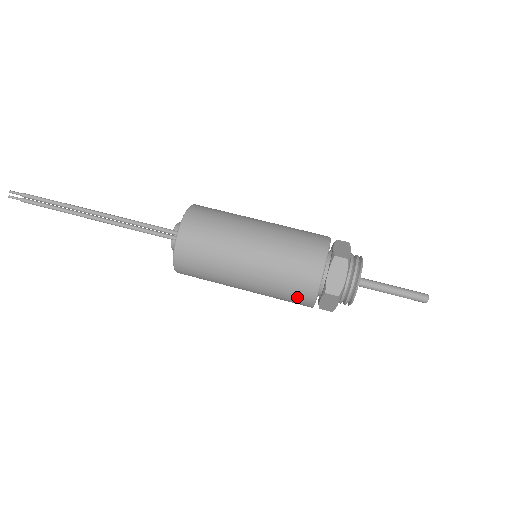
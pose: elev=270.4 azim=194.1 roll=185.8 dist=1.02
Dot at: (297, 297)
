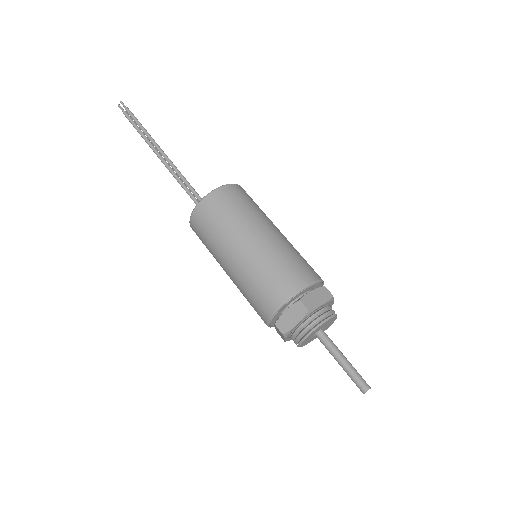
Dot at: (257, 311)
